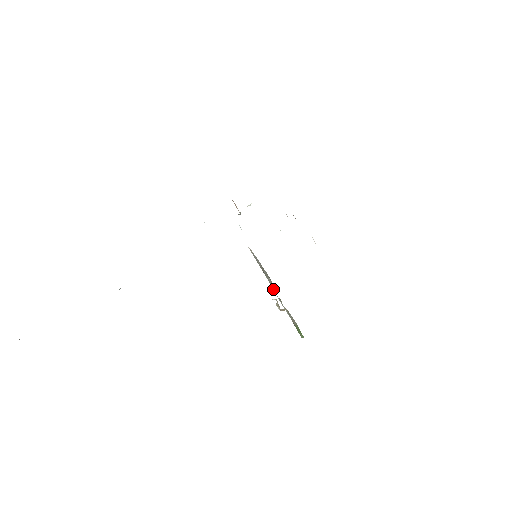
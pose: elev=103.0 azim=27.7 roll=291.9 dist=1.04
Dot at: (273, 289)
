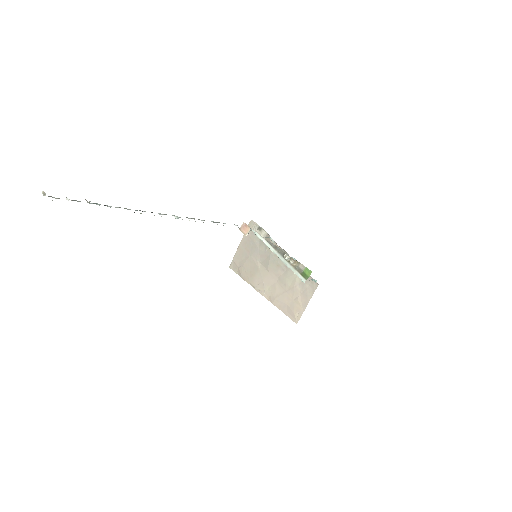
Dot at: (281, 259)
